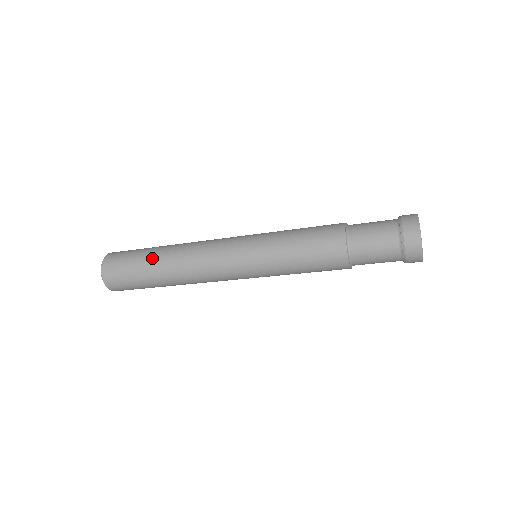
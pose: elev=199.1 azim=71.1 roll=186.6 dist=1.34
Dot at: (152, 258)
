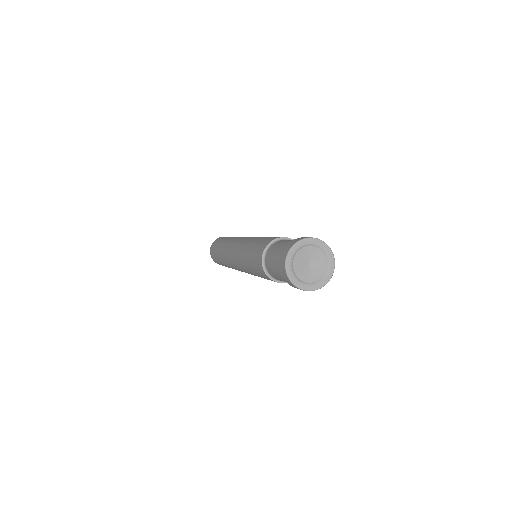
Dot at: (224, 240)
